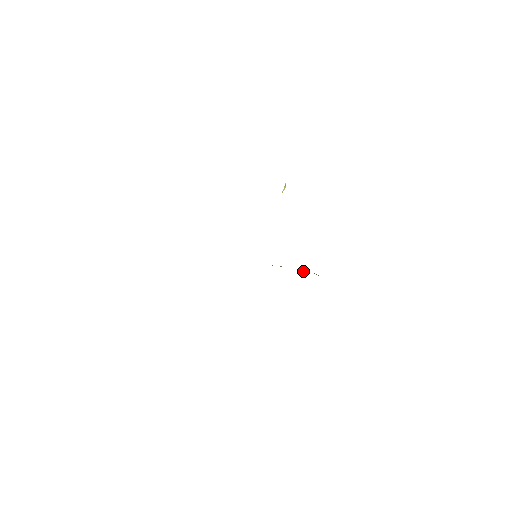
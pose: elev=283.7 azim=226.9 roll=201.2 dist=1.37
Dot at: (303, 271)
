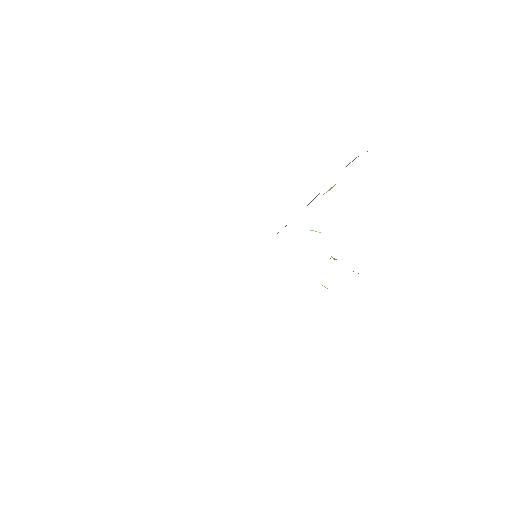
Dot at: occluded
